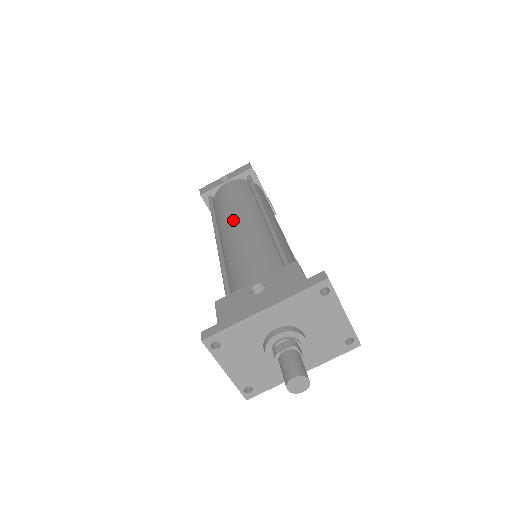
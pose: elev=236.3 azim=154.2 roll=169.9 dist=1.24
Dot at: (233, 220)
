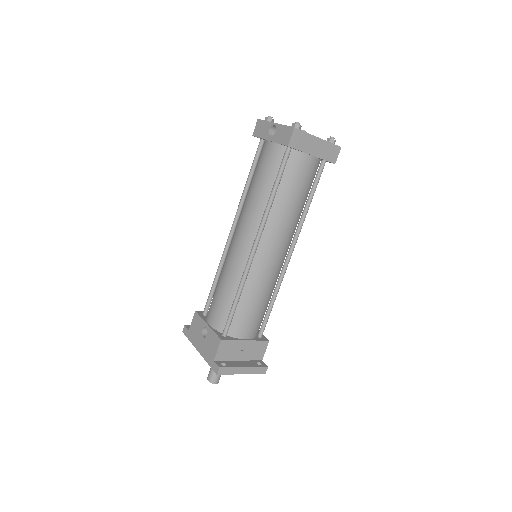
Dot at: (238, 229)
